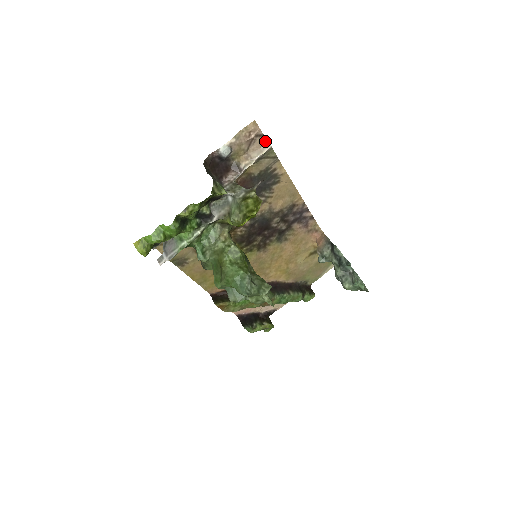
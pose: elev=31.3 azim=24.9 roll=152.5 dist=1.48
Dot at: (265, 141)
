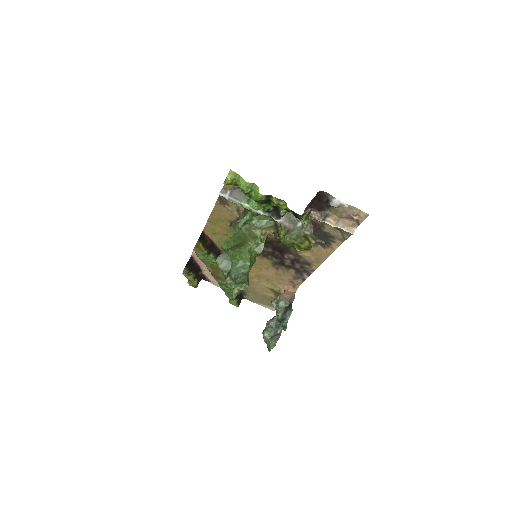
Dot at: (355, 227)
